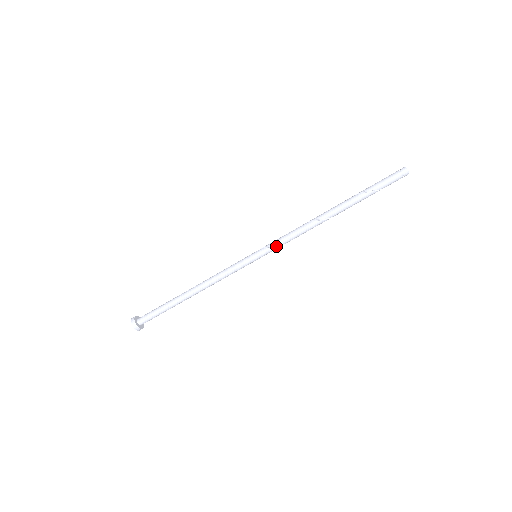
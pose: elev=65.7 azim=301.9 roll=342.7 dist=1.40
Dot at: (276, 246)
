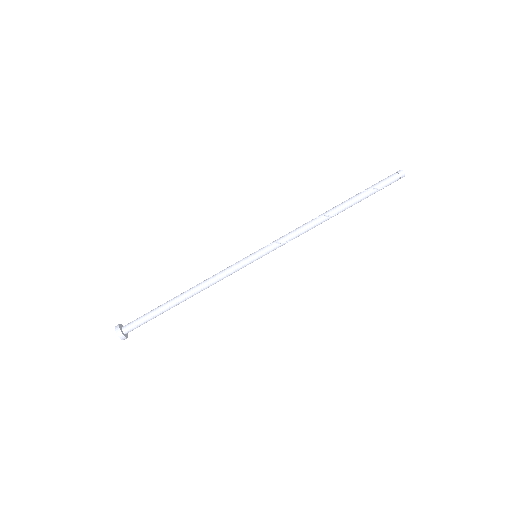
Dot at: (276, 243)
